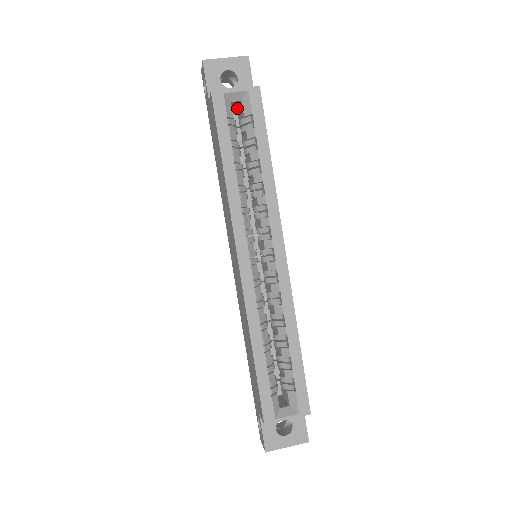
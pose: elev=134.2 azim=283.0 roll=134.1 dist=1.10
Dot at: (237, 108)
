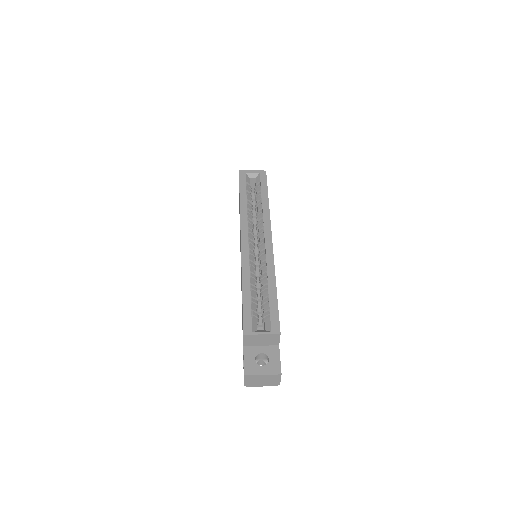
Dot at: occluded
